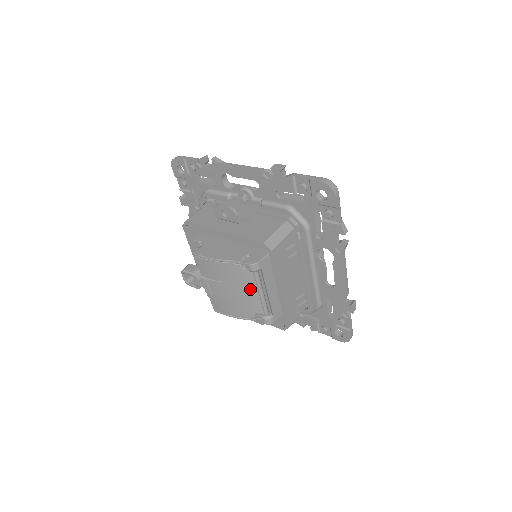
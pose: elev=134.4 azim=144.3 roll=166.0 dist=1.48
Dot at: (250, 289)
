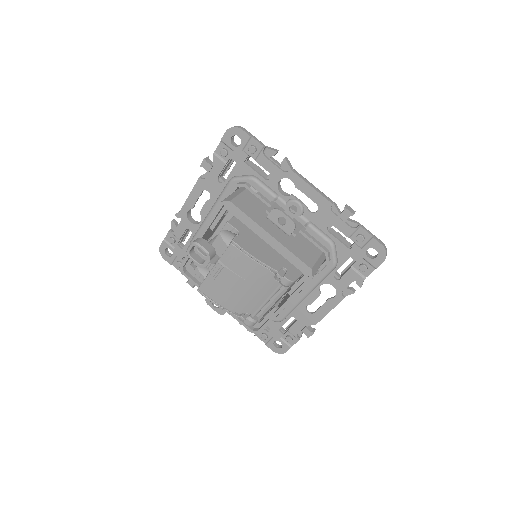
Dot at: (261, 294)
